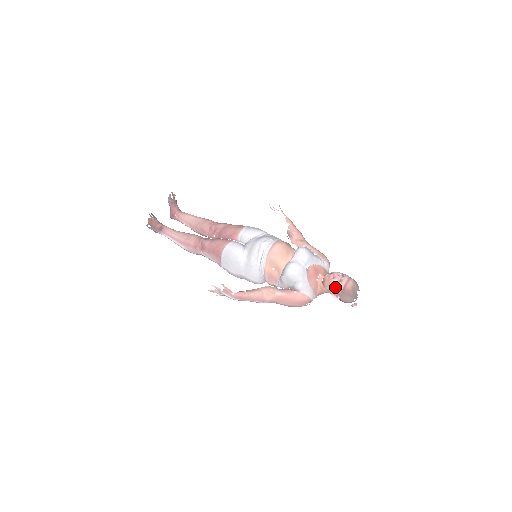
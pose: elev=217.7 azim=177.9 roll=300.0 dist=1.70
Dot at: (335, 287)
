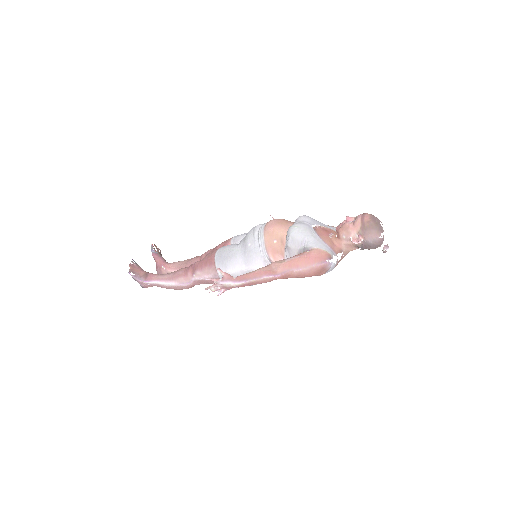
Dot at: (352, 227)
